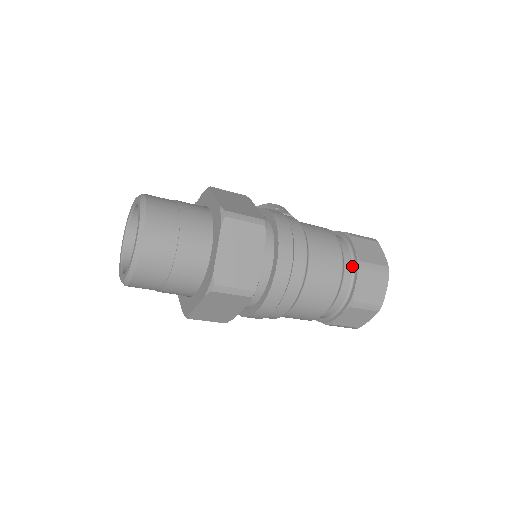
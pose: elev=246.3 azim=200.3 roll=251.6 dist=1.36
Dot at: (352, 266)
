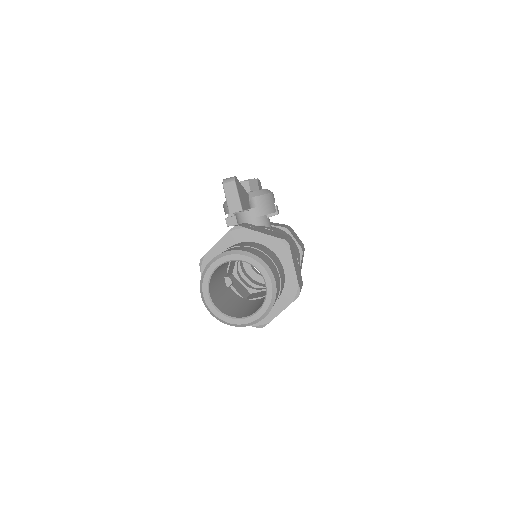
Dot at: occluded
